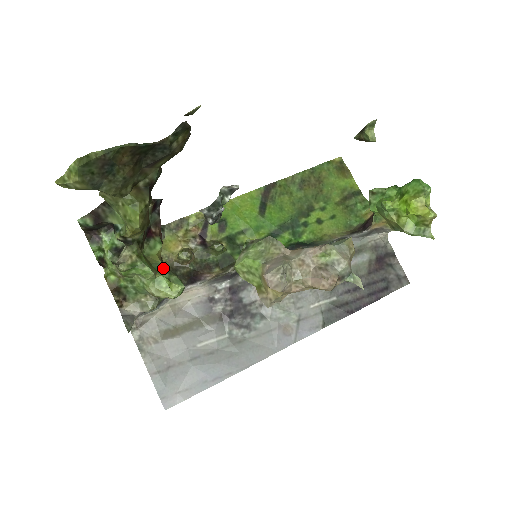
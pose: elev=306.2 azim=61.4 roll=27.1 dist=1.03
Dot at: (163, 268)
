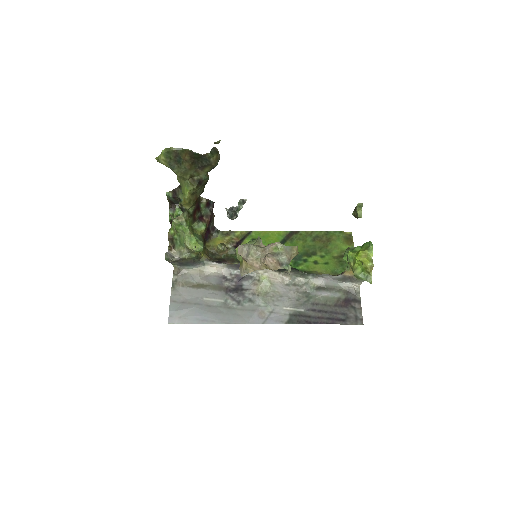
Dot at: (198, 236)
